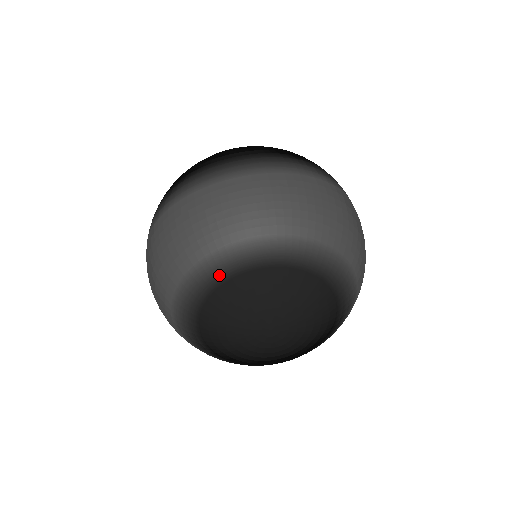
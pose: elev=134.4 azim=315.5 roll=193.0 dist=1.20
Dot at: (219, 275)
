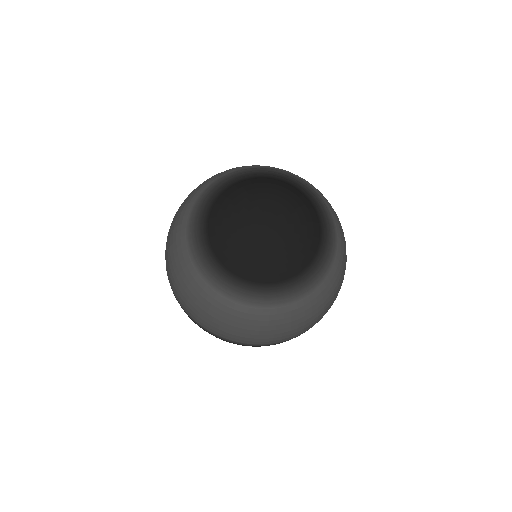
Dot at: occluded
